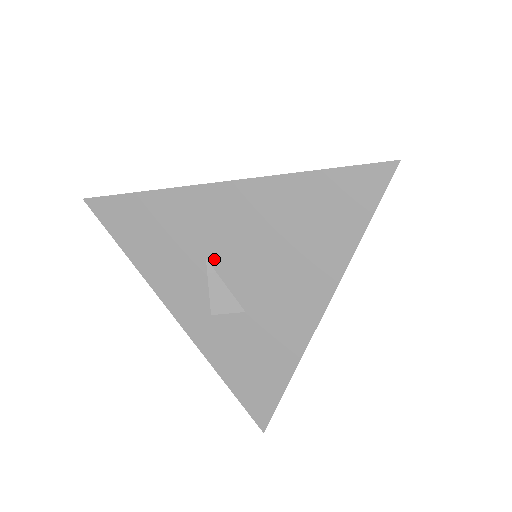
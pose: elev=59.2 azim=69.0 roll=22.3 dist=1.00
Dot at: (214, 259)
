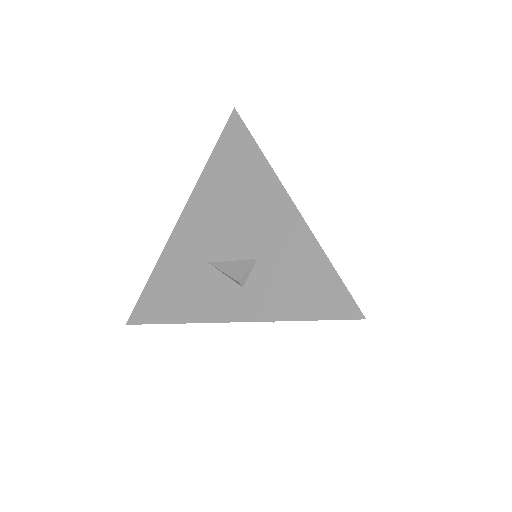
Dot at: (212, 257)
